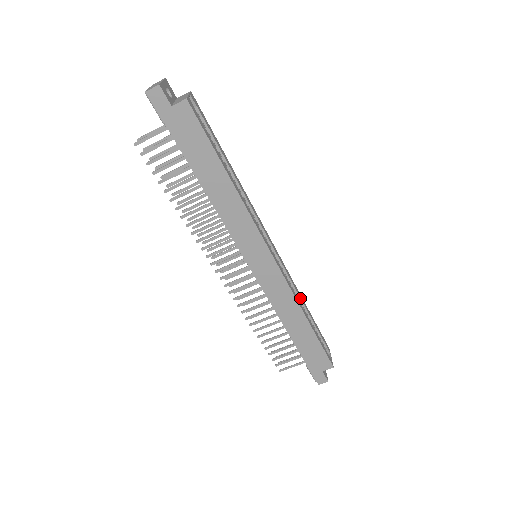
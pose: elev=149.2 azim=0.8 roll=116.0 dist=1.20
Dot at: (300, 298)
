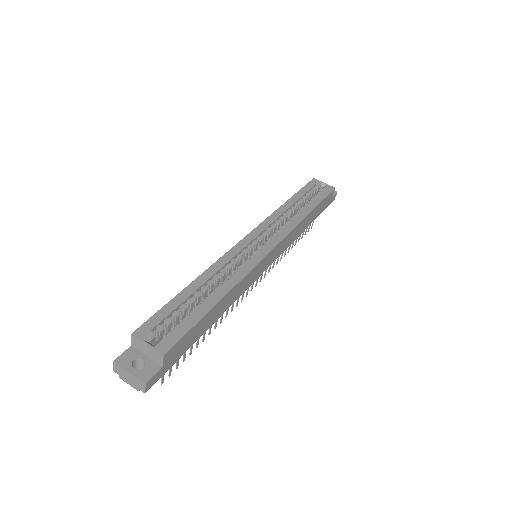
Dot at: (287, 210)
